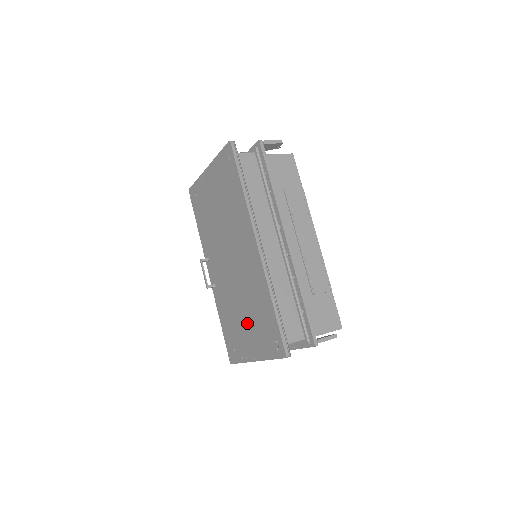
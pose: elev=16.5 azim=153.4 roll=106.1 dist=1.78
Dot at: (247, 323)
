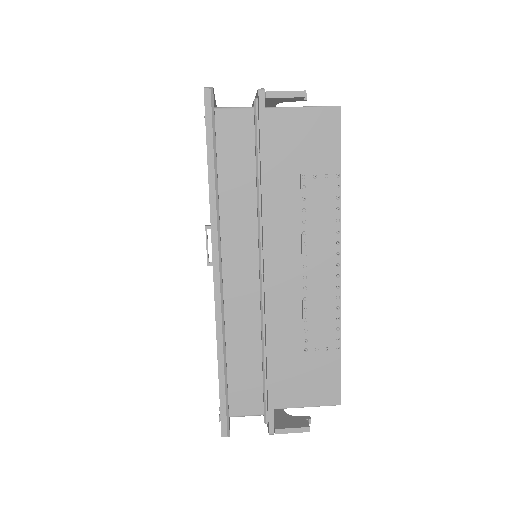
Dot at: occluded
